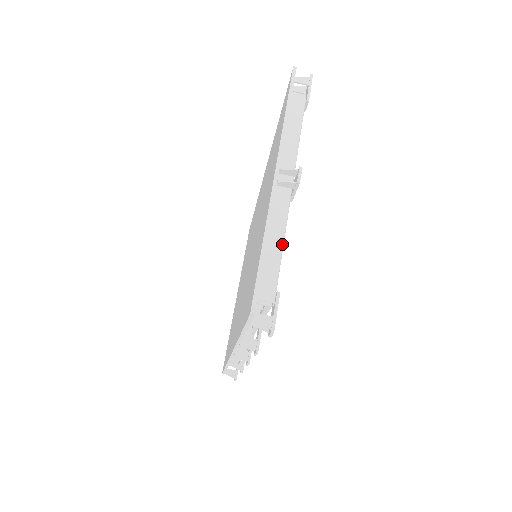
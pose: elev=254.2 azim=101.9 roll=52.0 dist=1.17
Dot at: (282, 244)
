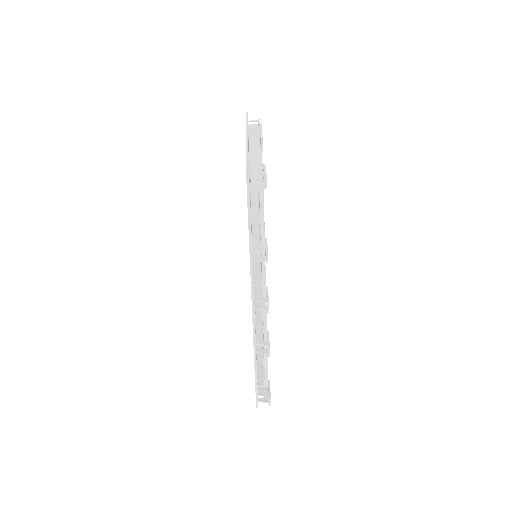
Dot at: (260, 155)
